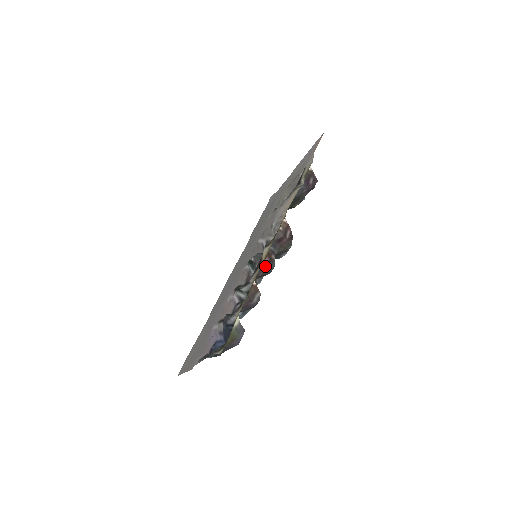
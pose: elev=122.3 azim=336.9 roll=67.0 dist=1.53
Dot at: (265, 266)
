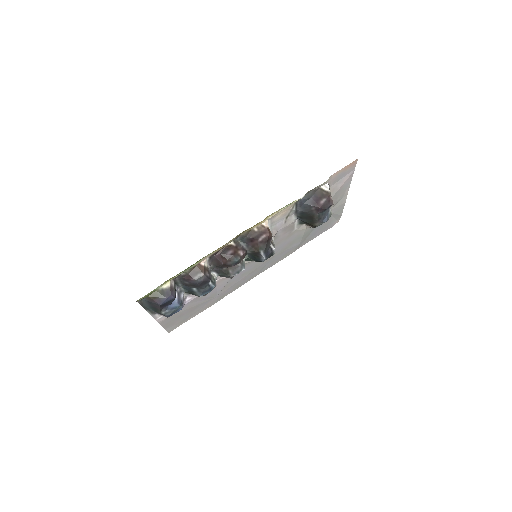
Dot at: (226, 256)
